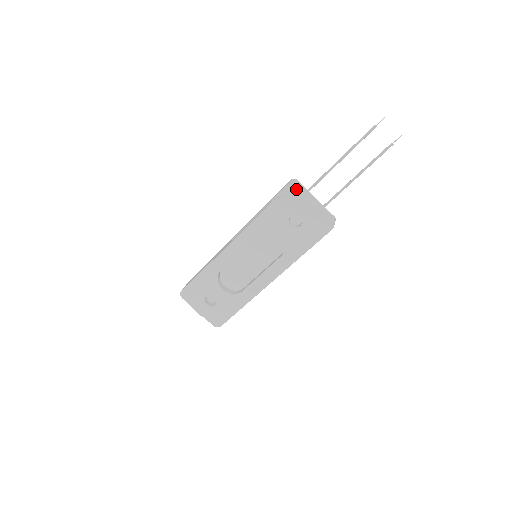
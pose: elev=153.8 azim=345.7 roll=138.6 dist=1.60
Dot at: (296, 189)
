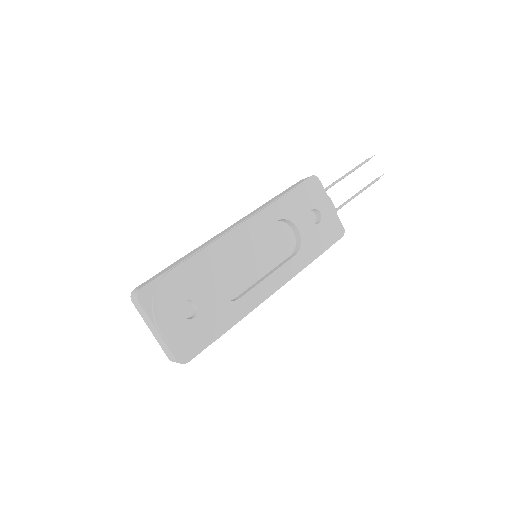
Dot at: (319, 183)
